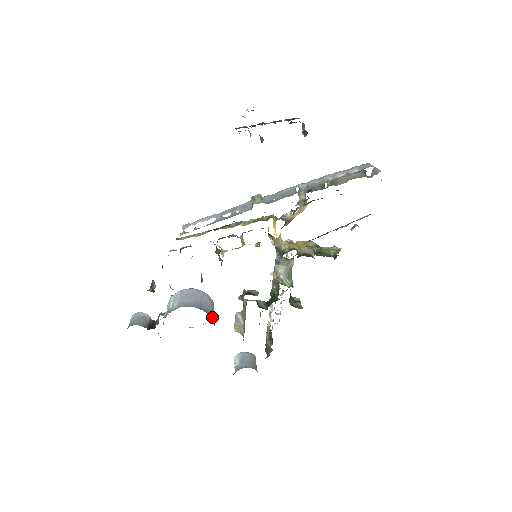
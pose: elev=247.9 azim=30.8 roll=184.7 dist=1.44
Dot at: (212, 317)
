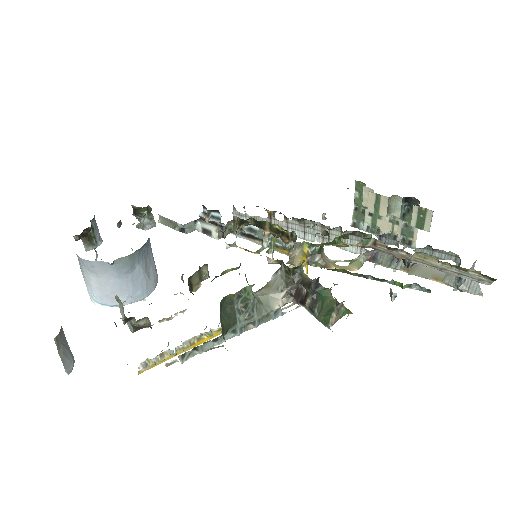
Dot at: (140, 257)
